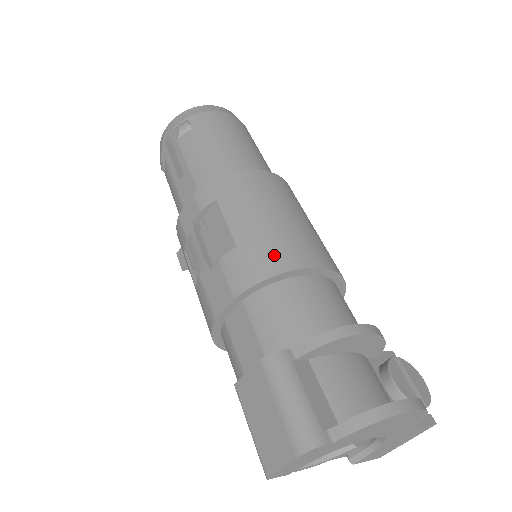
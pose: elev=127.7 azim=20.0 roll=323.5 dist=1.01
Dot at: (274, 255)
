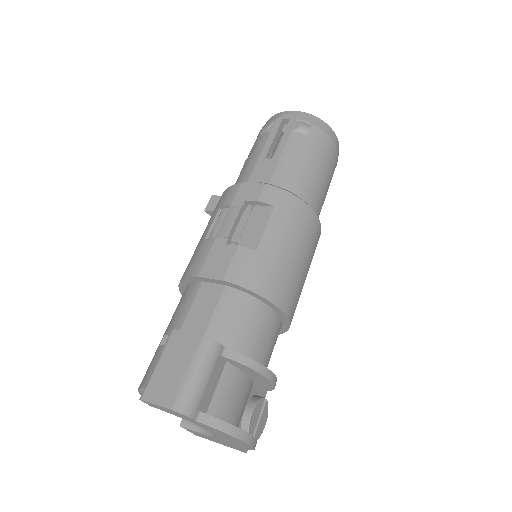
Dot at: (271, 281)
